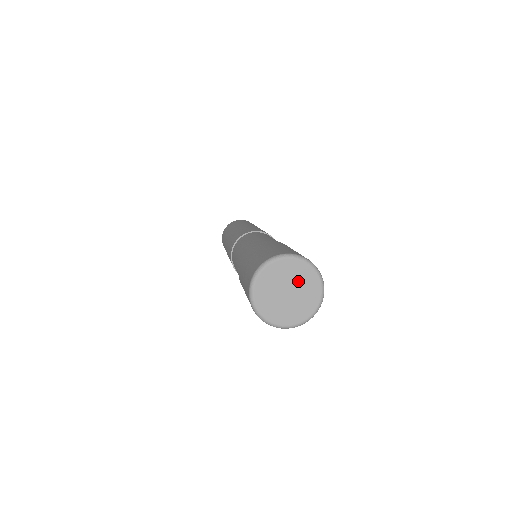
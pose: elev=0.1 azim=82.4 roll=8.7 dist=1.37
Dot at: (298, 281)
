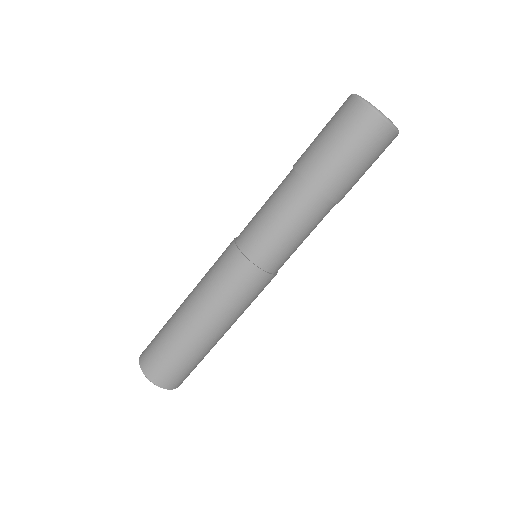
Dot at: occluded
